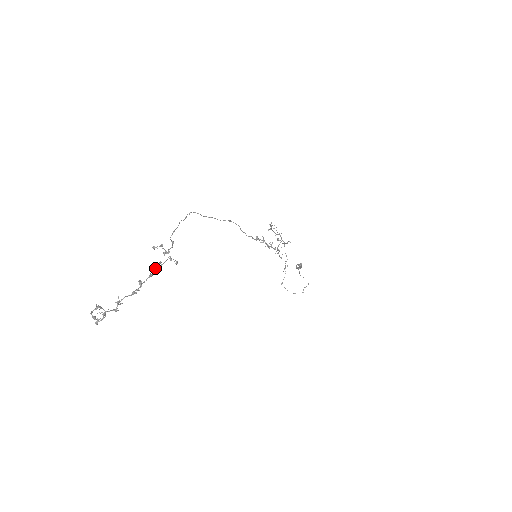
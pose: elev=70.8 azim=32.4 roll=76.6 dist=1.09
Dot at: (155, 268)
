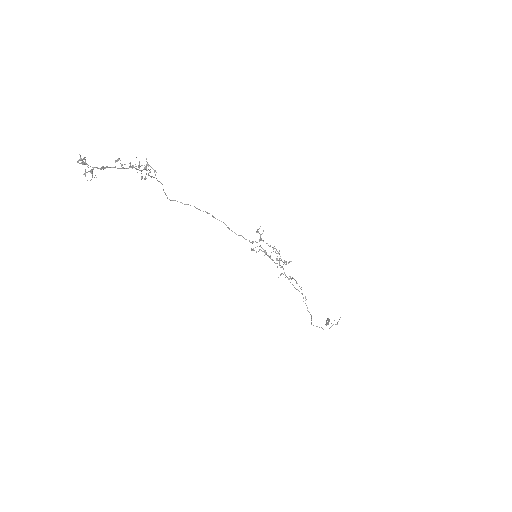
Dot at: (135, 168)
